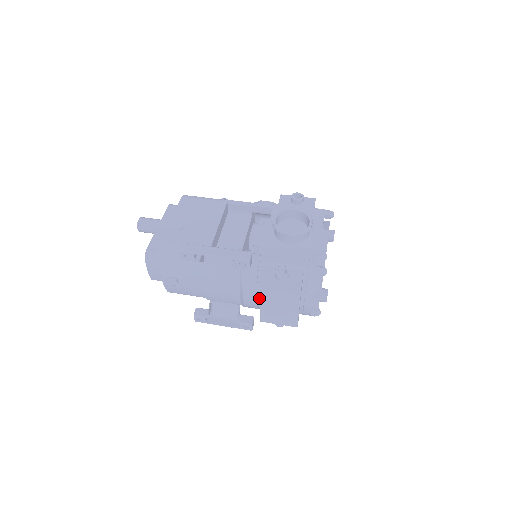
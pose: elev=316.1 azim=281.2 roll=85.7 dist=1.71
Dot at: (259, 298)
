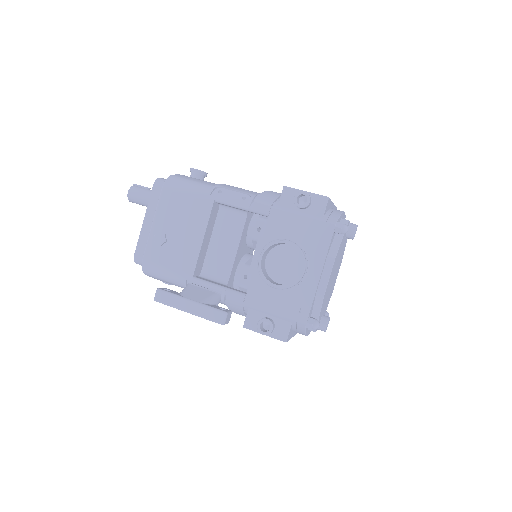
Dot at: occluded
